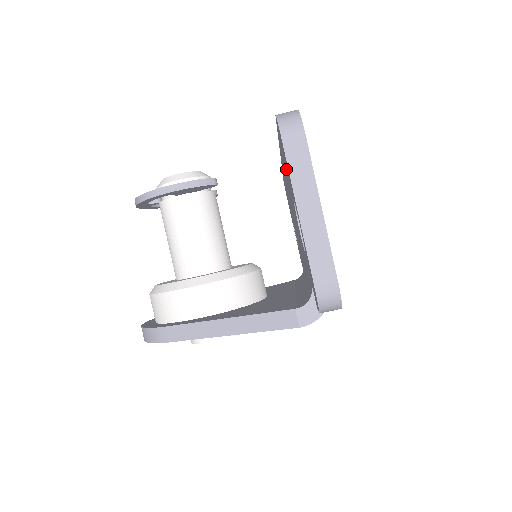
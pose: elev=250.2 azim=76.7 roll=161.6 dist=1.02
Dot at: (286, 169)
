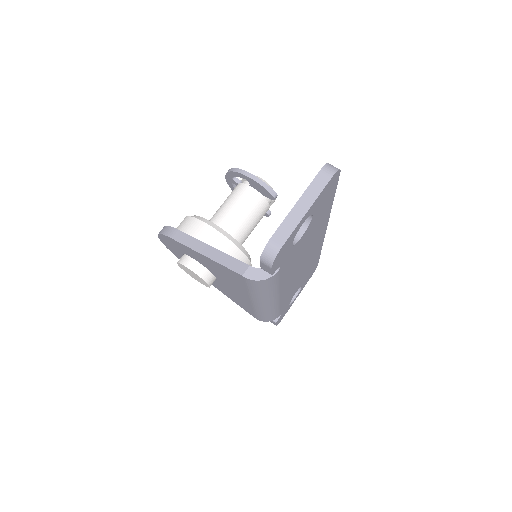
Dot at: occluded
